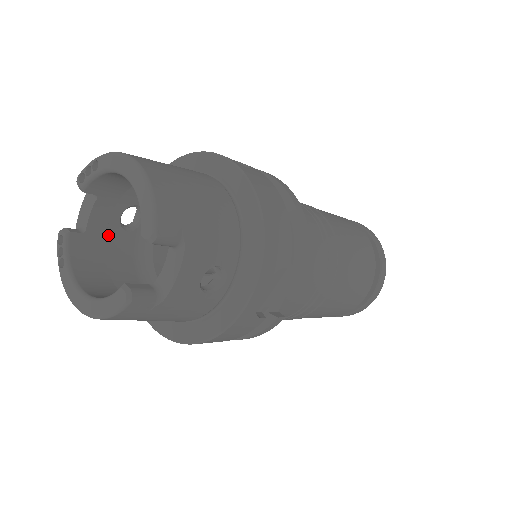
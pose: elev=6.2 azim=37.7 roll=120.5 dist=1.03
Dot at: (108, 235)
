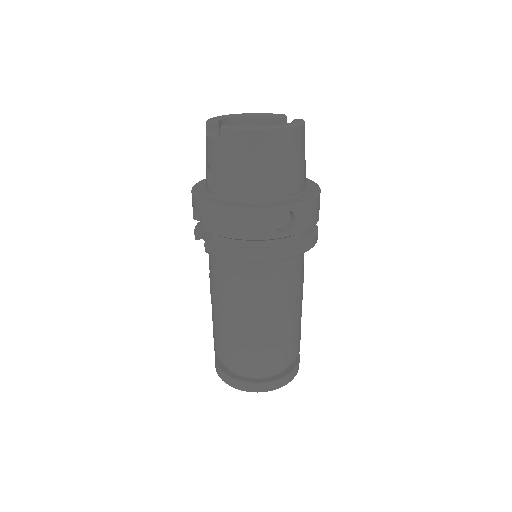
Dot at: occluded
